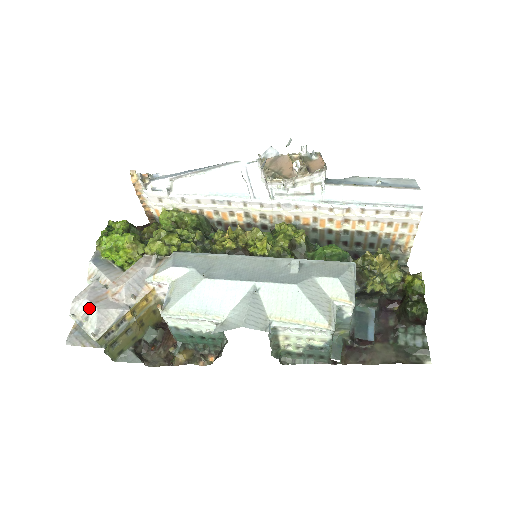
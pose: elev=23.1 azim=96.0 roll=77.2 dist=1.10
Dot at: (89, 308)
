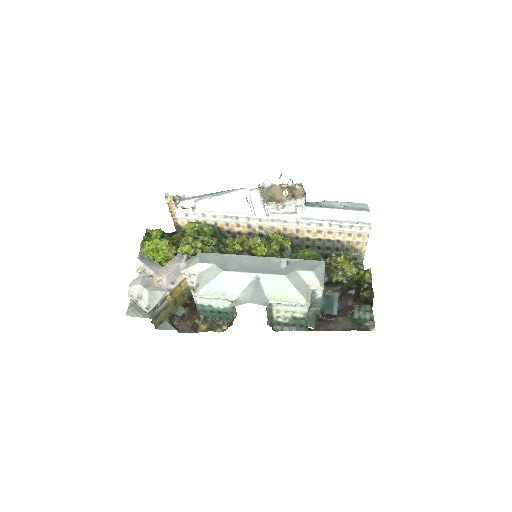
Dot at: (142, 291)
